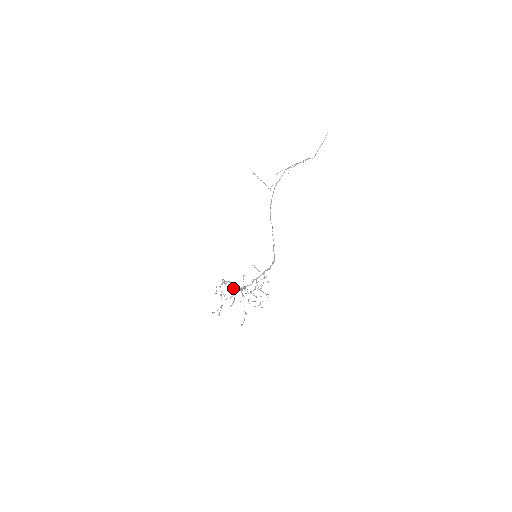
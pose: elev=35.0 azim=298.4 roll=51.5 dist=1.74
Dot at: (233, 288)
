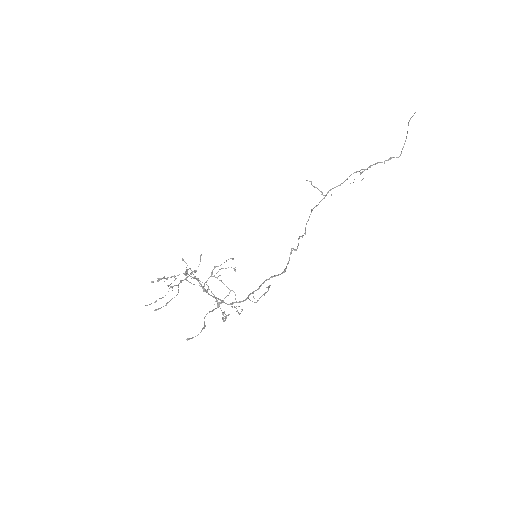
Dot at: (184, 274)
